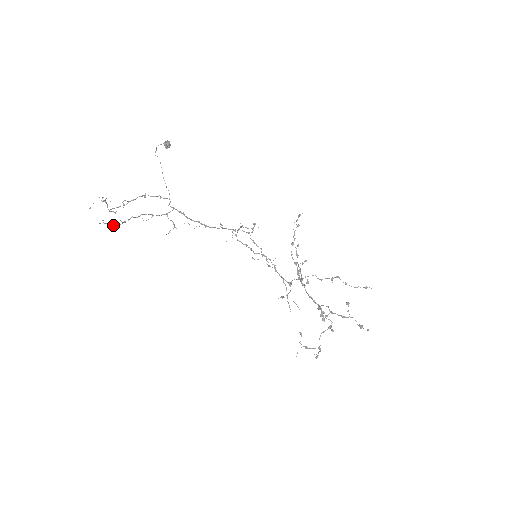
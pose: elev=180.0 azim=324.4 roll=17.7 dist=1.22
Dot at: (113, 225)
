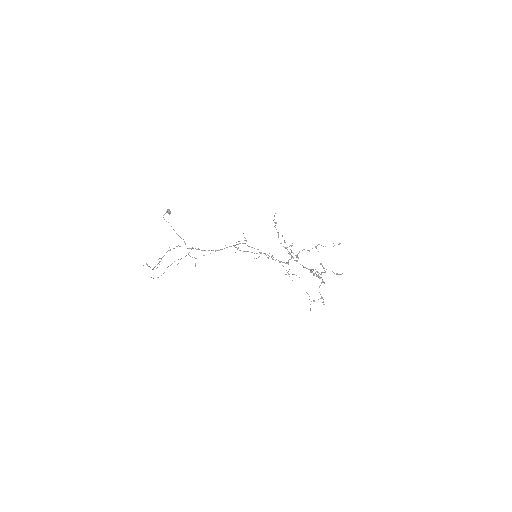
Dot at: occluded
